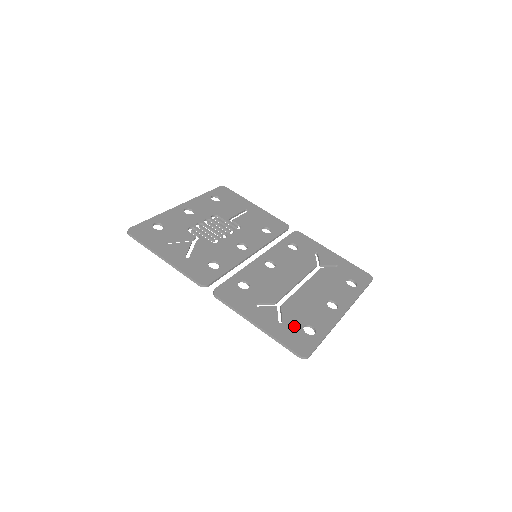
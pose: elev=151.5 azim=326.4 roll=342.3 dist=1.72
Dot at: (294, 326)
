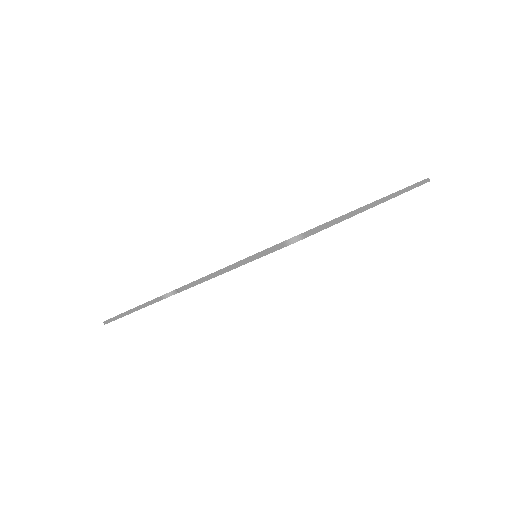
Dot at: occluded
